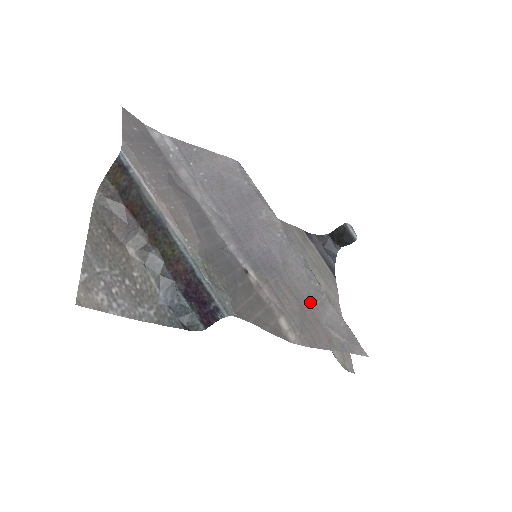
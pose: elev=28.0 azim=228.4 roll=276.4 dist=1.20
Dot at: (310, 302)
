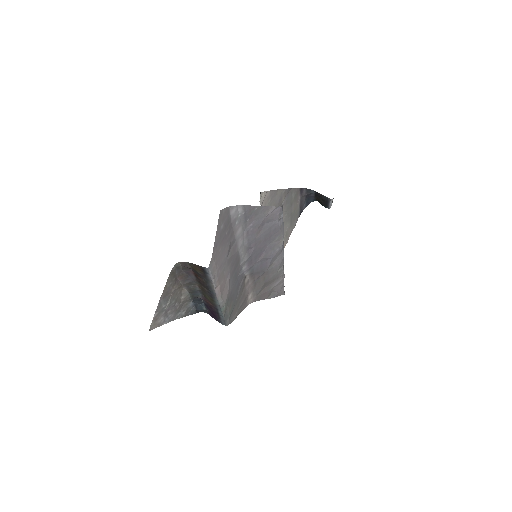
Dot at: (271, 280)
